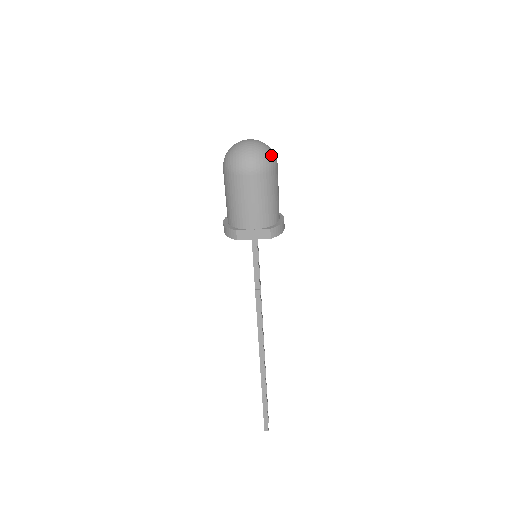
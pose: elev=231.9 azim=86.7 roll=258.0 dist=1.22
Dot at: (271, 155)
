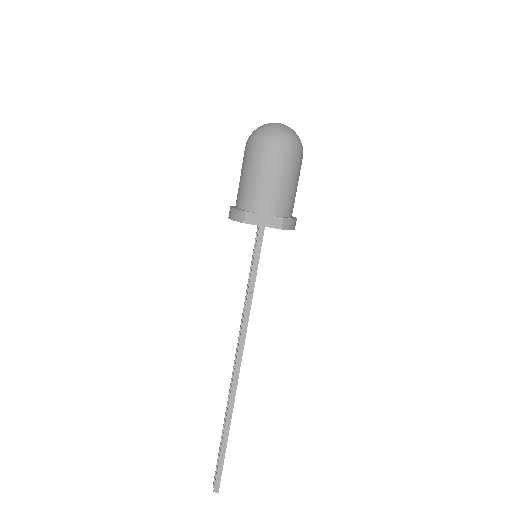
Dot at: (300, 141)
